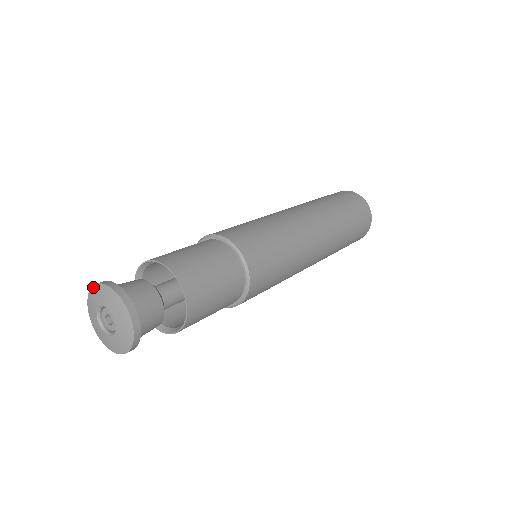
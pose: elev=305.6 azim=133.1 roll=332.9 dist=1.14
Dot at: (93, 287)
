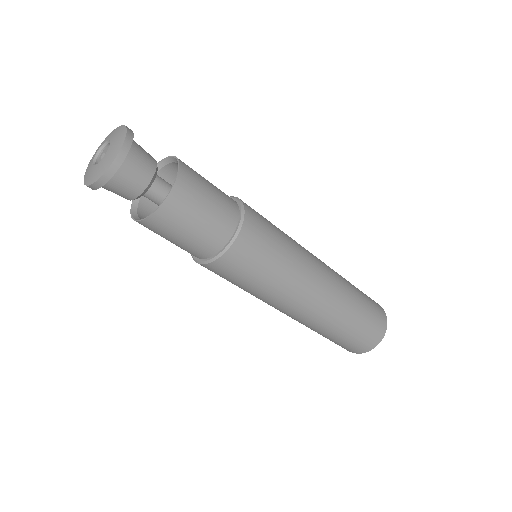
Dot at: occluded
